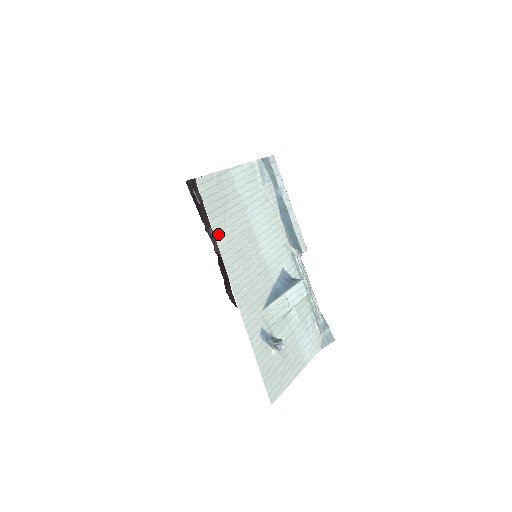
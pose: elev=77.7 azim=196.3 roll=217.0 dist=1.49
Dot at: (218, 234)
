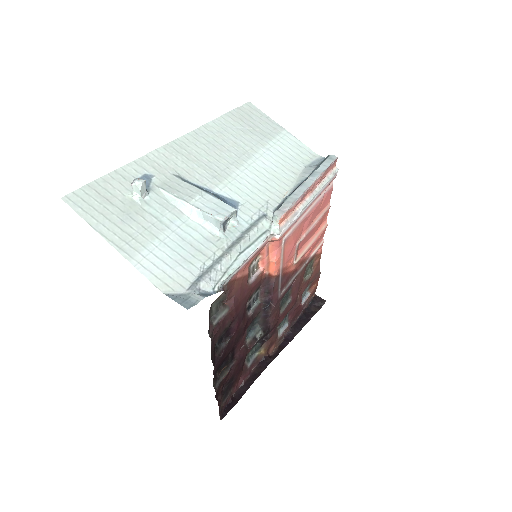
Dot at: (219, 122)
